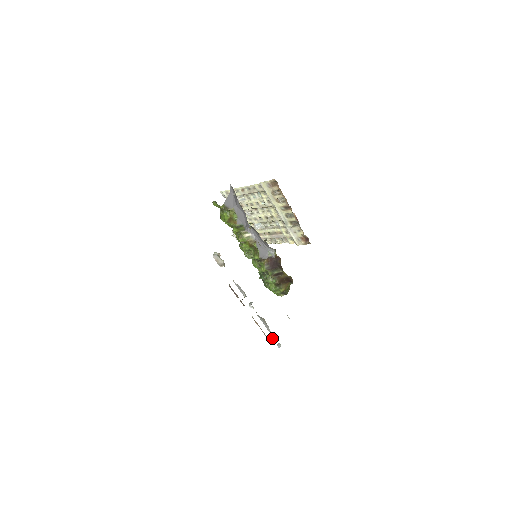
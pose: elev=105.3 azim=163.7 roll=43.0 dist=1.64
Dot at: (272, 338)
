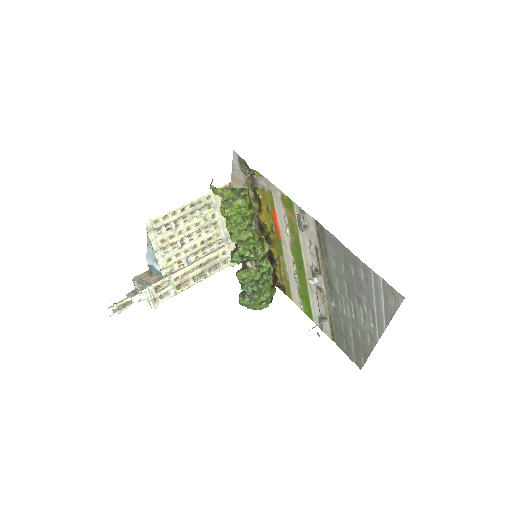
Dot at: (318, 324)
